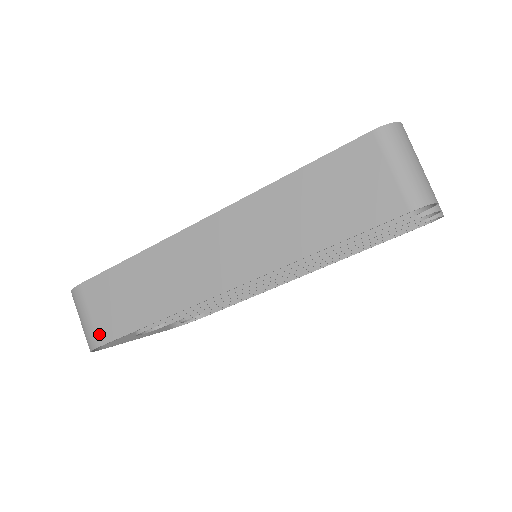
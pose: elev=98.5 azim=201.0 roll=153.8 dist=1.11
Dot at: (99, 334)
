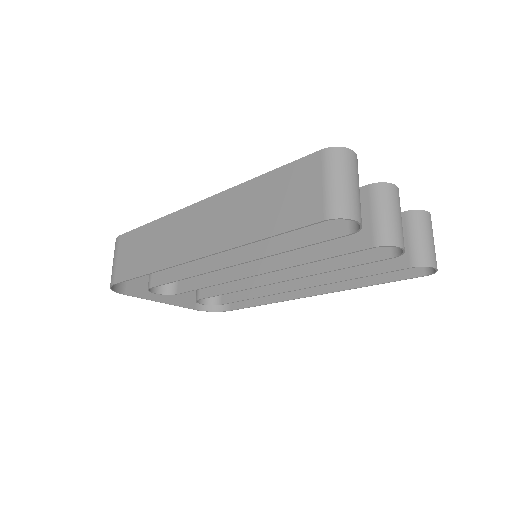
Dot at: (116, 275)
